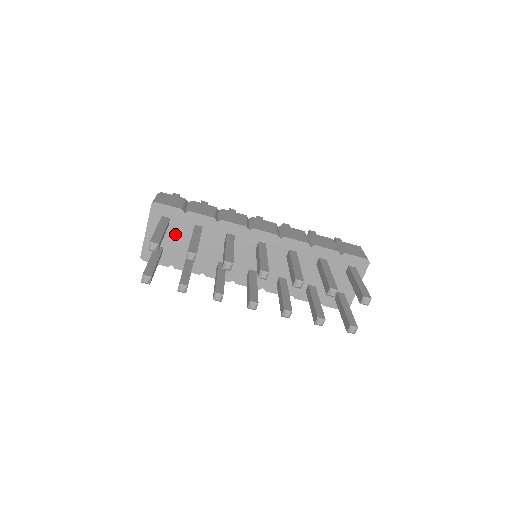
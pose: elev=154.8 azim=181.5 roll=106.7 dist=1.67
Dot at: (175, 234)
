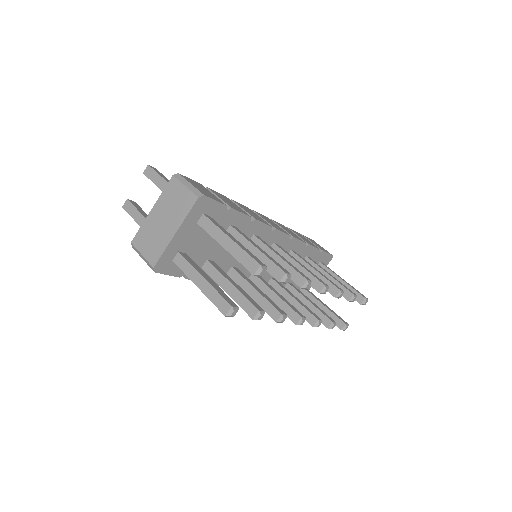
Dot at: (206, 236)
